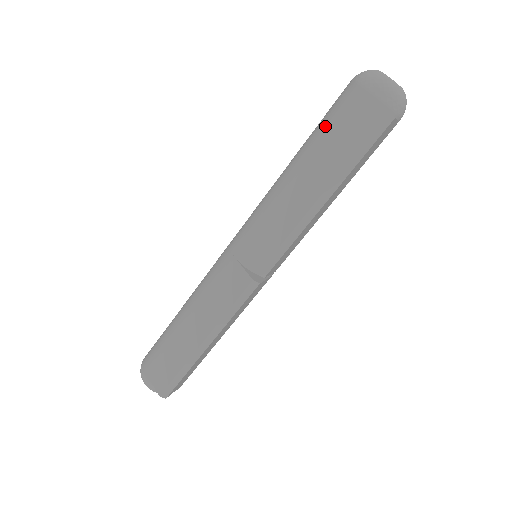
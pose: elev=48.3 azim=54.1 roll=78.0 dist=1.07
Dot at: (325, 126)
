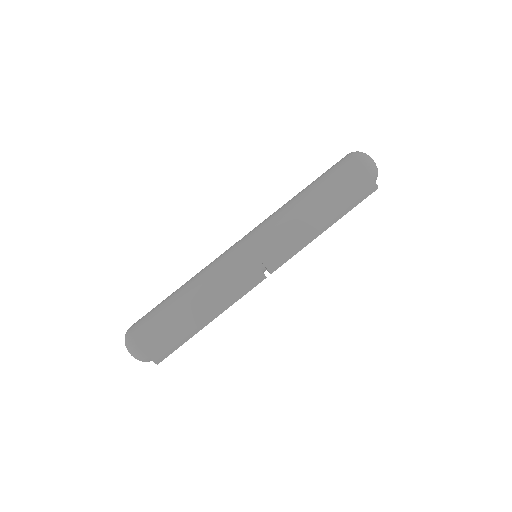
Dot at: (334, 180)
